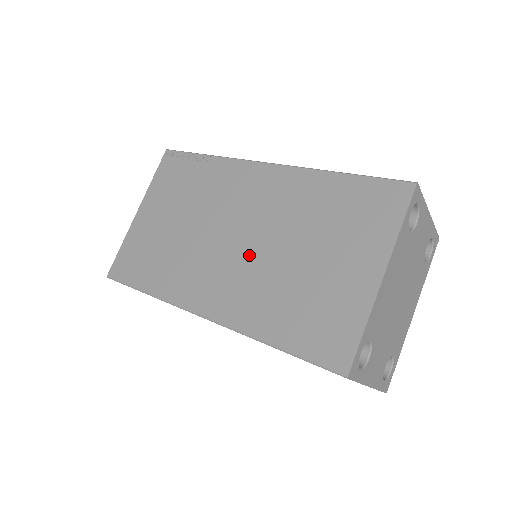
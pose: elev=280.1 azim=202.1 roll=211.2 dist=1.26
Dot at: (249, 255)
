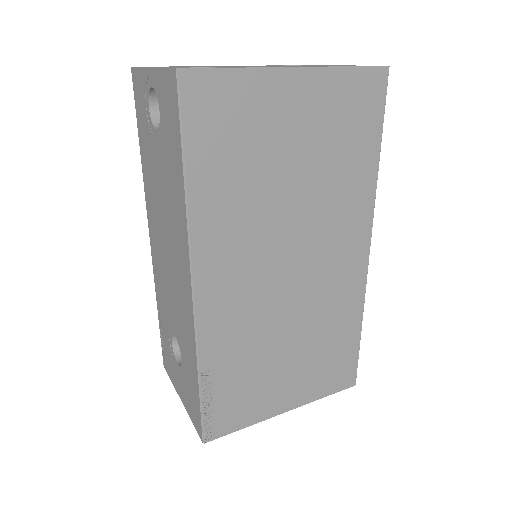
Dot at: occluded
